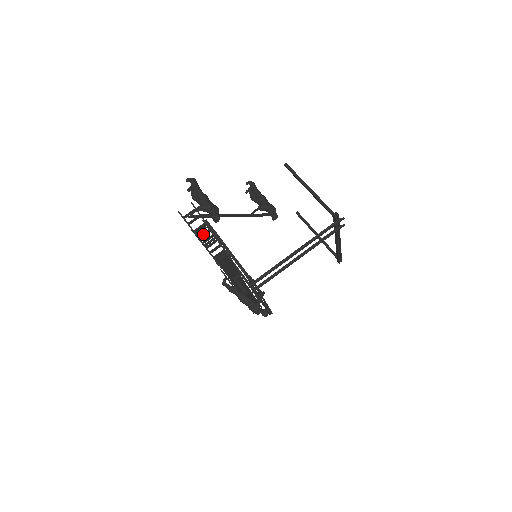
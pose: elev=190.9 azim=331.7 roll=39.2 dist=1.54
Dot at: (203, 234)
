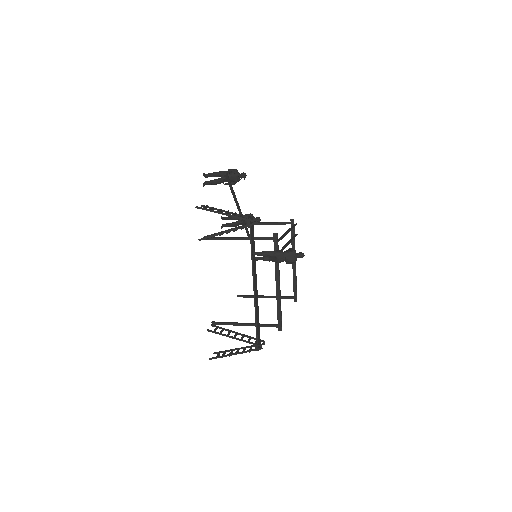
Dot at: (226, 211)
